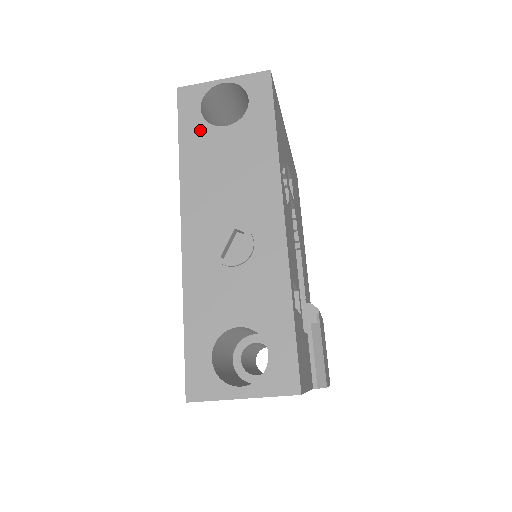
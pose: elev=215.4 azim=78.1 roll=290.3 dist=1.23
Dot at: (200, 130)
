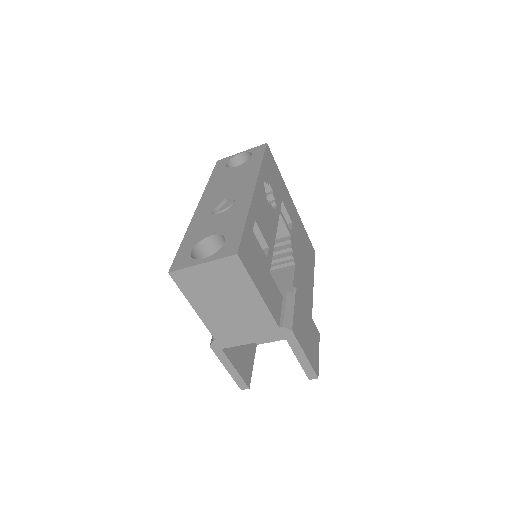
Dot at: (223, 171)
